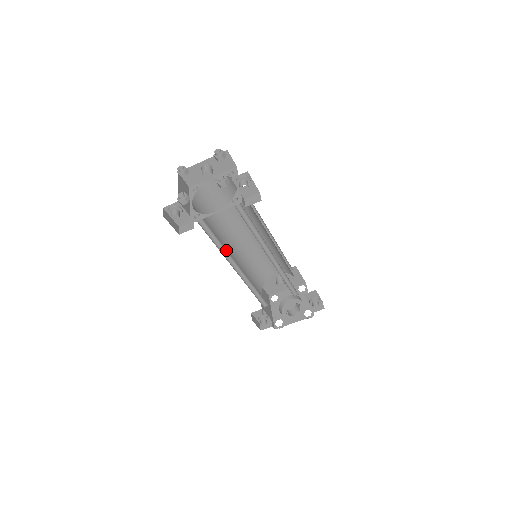
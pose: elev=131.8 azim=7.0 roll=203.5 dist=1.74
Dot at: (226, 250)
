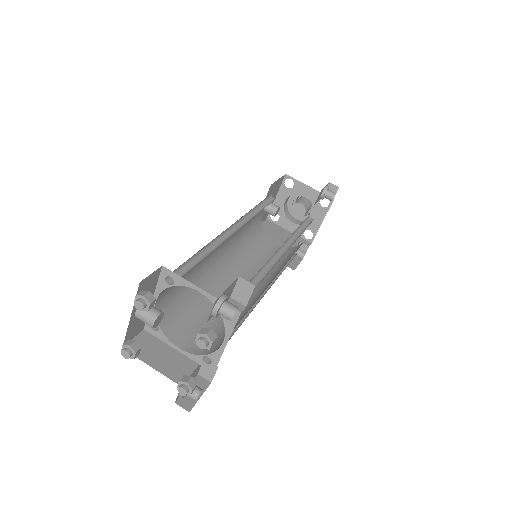
Dot at: (244, 309)
